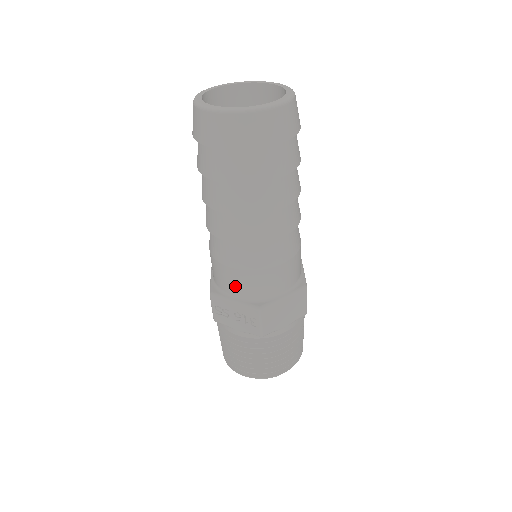
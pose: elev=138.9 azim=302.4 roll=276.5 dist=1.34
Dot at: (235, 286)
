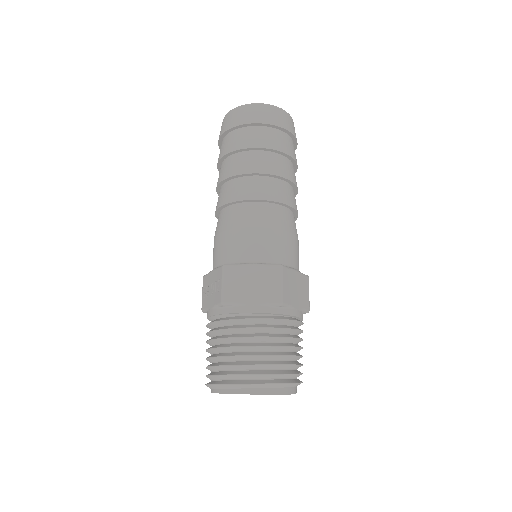
Dot at: (216, 254)
